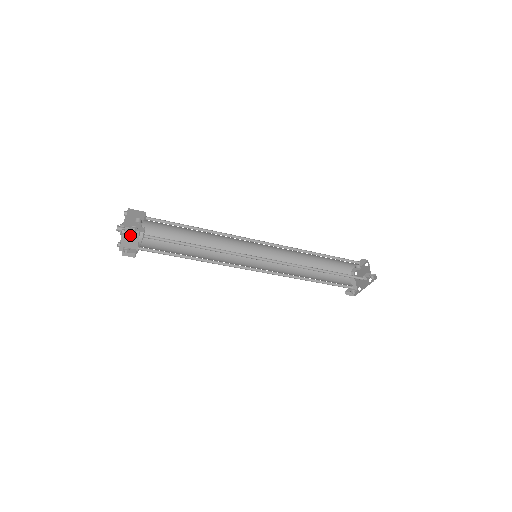
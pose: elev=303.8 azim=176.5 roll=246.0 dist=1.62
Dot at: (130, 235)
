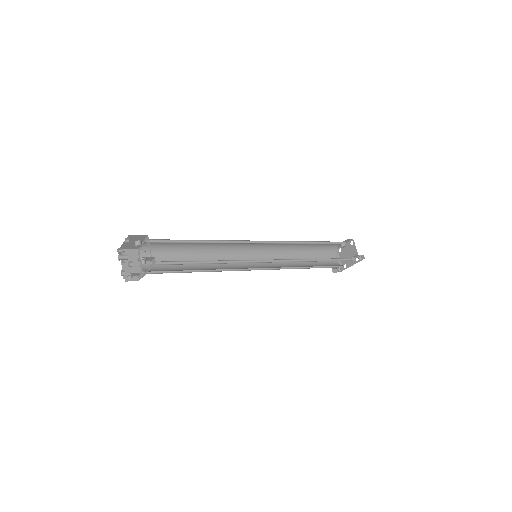
Dot at: (129, 257)
